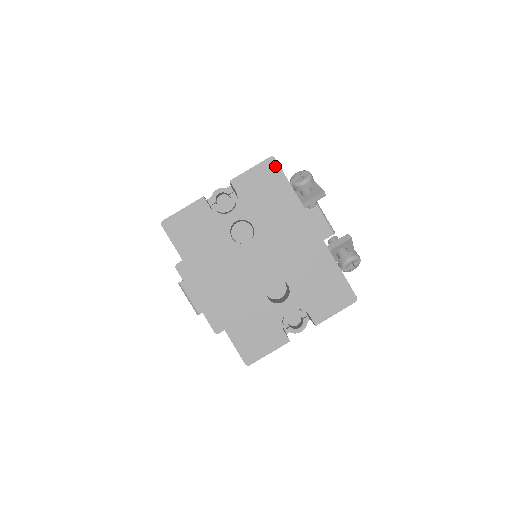
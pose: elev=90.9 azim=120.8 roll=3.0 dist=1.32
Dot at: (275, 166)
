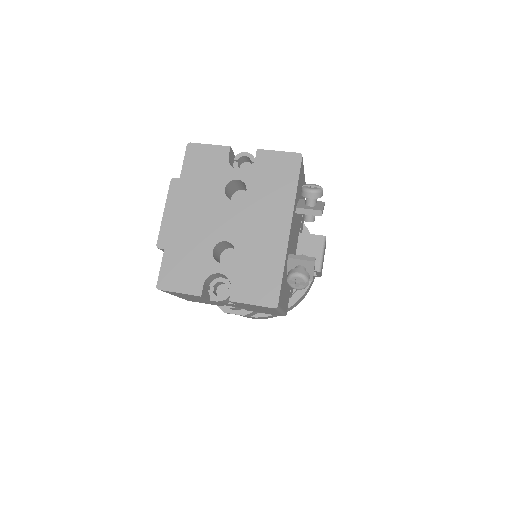
Dot at: (298, 162)
